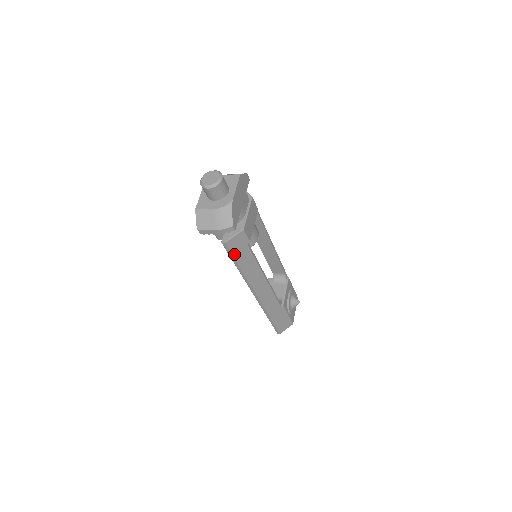
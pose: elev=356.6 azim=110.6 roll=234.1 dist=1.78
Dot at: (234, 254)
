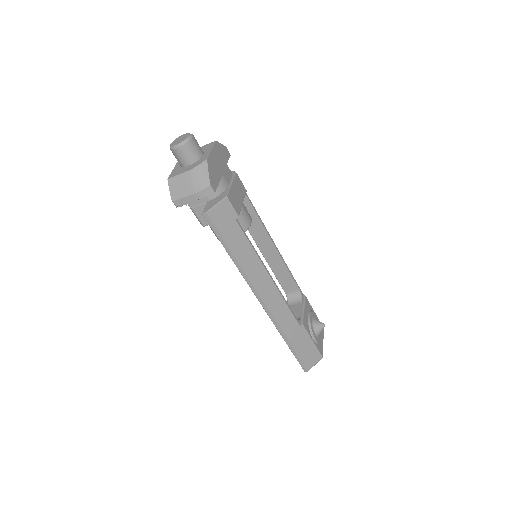
Dot at: (221, 232)
